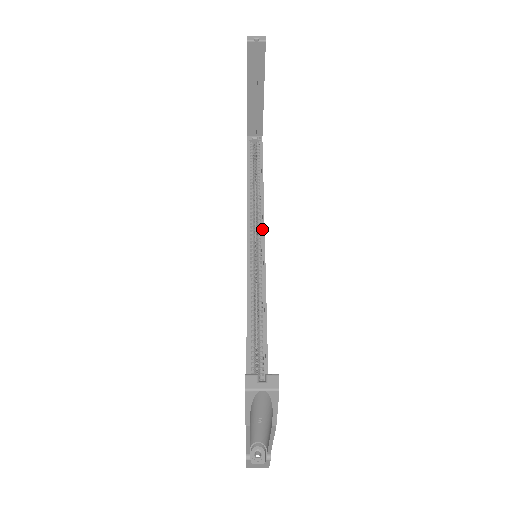
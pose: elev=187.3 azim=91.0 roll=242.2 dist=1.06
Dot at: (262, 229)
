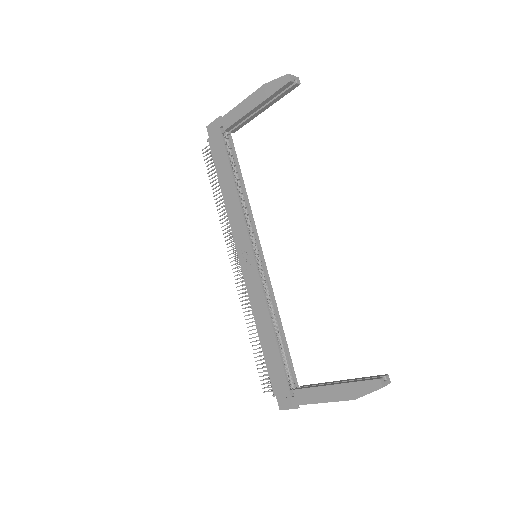
Dot at: (255, 231)
